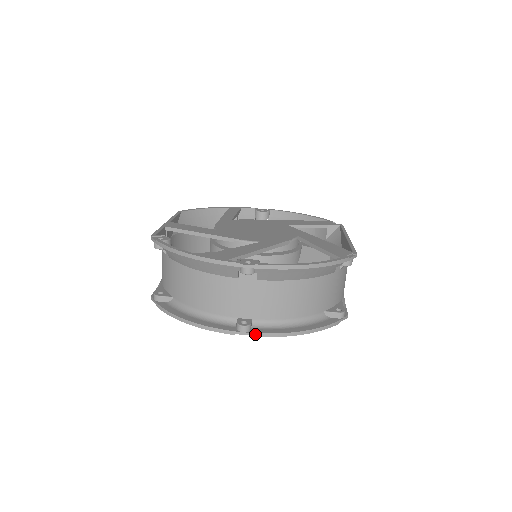
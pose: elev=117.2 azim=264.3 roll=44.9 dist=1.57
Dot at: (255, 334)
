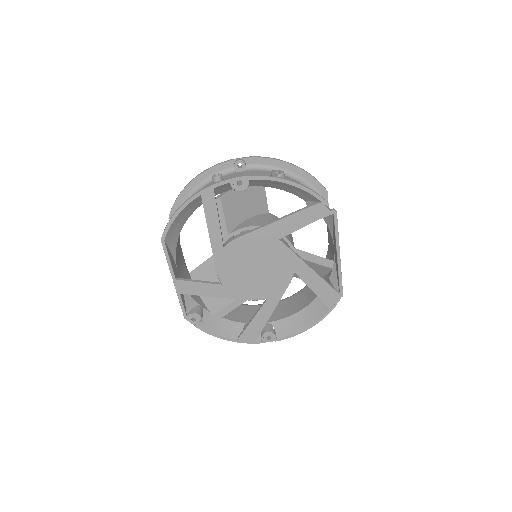
Dot at: occluded
